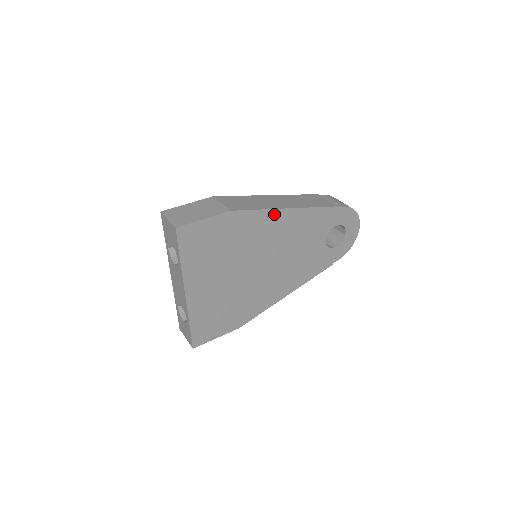
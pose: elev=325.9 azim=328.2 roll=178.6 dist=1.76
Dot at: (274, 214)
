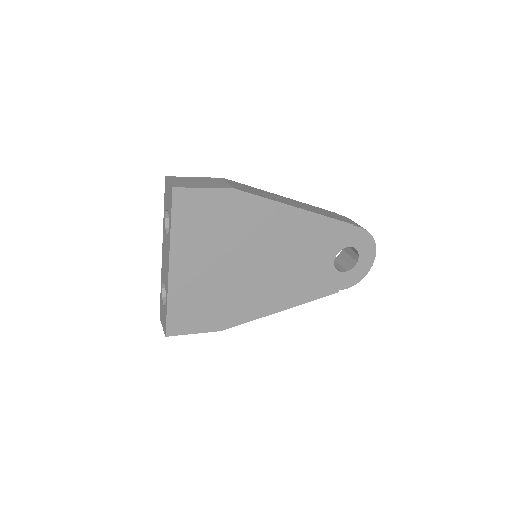
Dot at: (281, 209)
